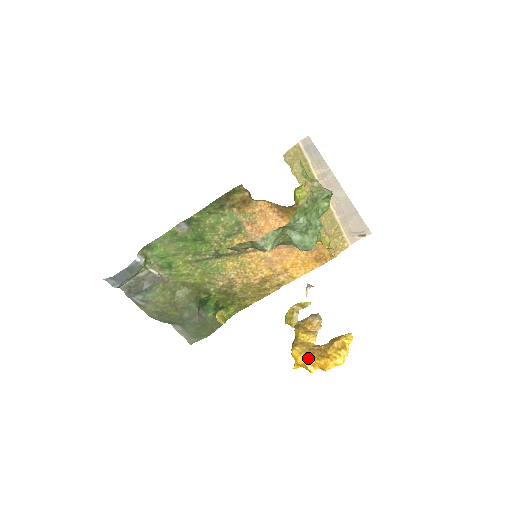
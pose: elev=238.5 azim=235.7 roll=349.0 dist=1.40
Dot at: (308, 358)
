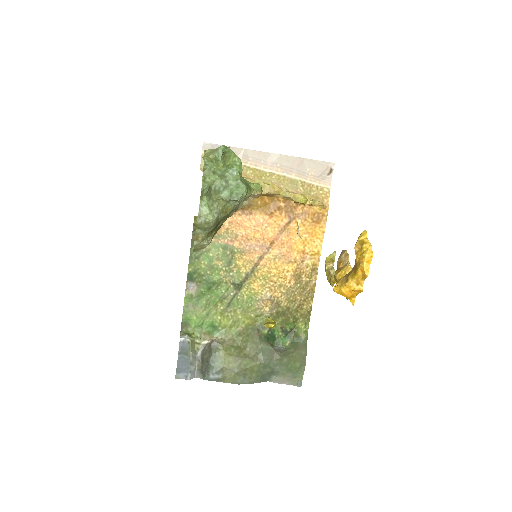
Dot at: (348, 282)
